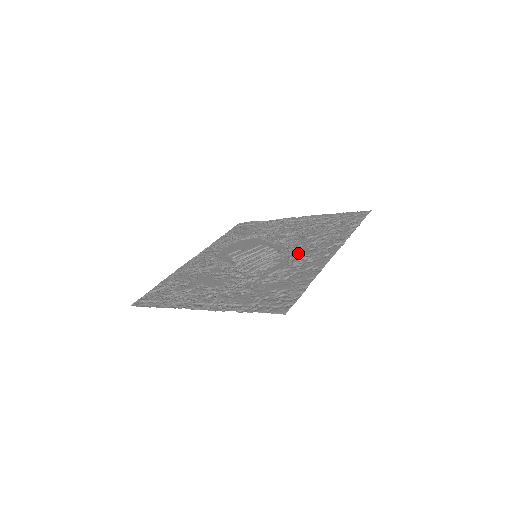
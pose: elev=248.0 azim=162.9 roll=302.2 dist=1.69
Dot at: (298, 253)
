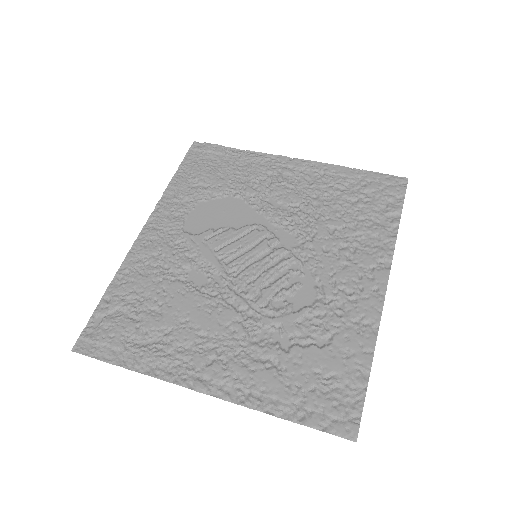
Dot at: (326, 270)
